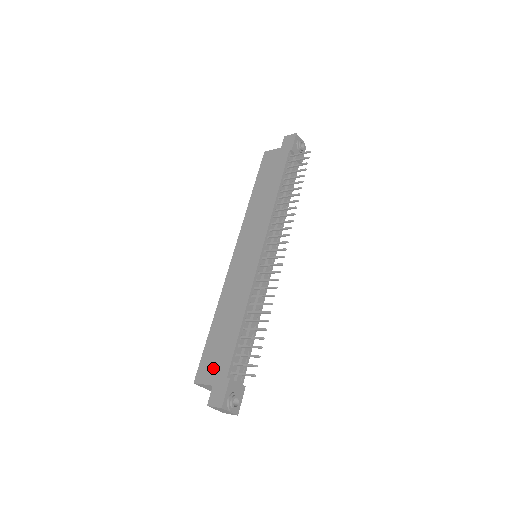
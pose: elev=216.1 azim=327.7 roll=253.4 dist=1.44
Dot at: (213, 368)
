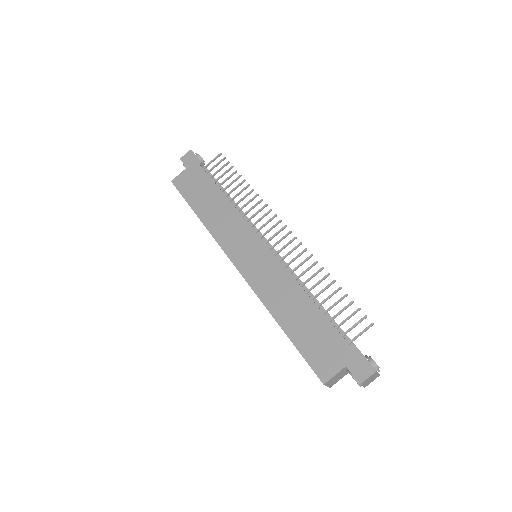
Dot at: (329, 355)
